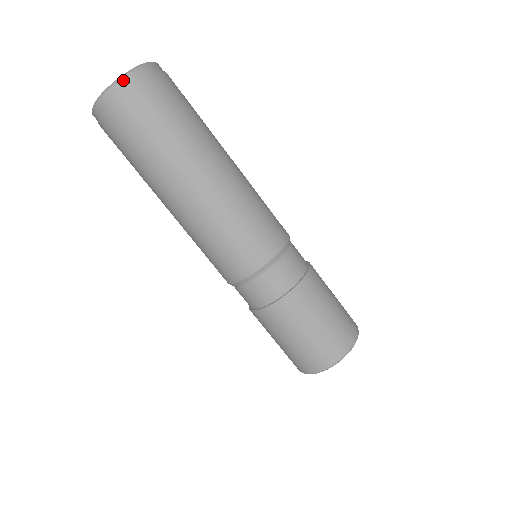
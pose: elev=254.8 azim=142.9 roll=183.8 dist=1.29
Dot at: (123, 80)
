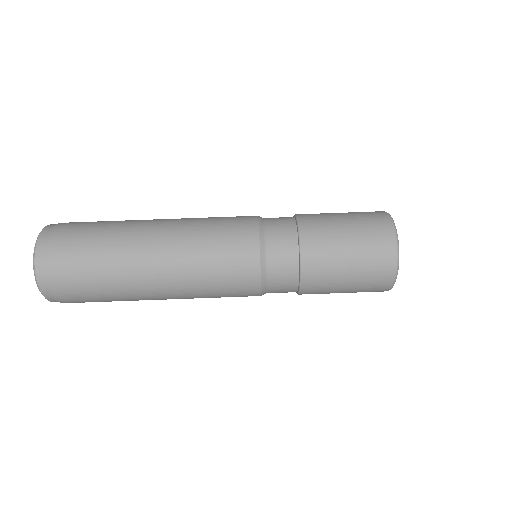
Dot at: (44, 230)
